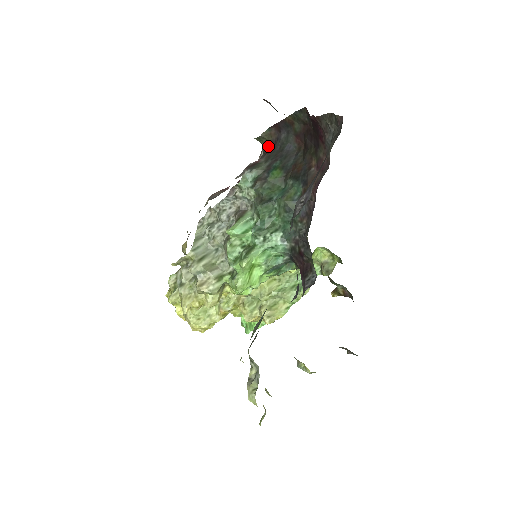
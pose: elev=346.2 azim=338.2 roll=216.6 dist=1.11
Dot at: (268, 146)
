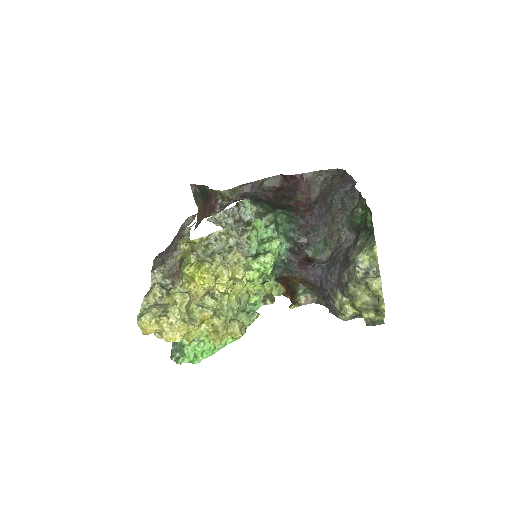
Dot at: (235, 198)
